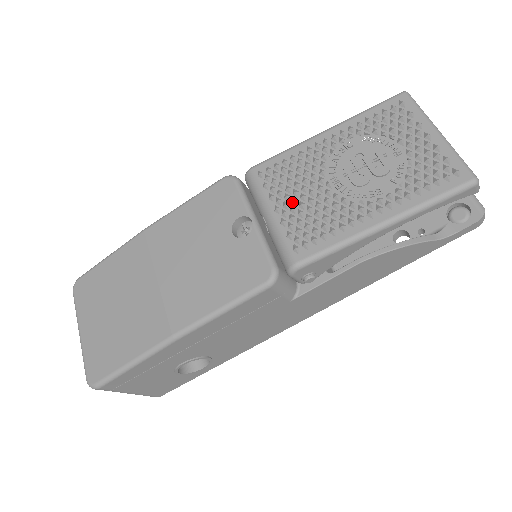
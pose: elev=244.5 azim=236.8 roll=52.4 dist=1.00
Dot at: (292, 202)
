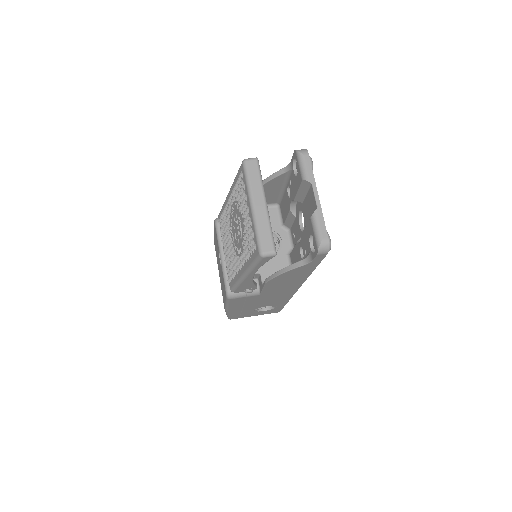
Dot at: (226, 247)
